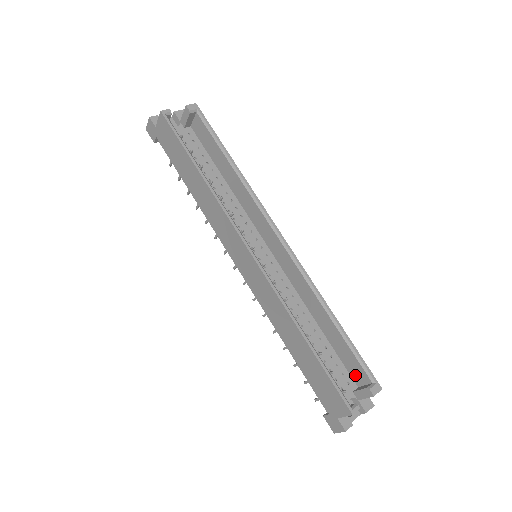
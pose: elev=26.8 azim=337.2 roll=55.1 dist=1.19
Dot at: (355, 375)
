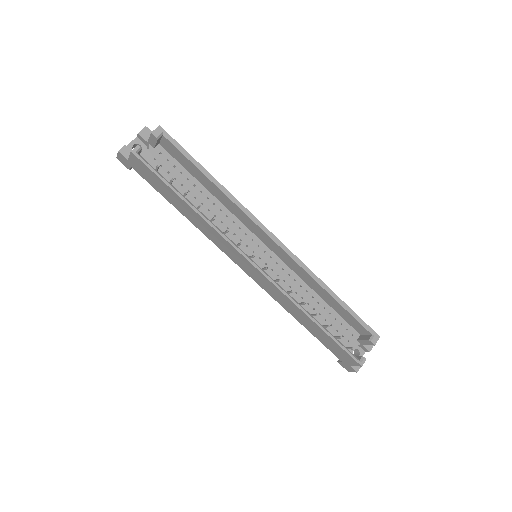
Dot at: (357, 328)
